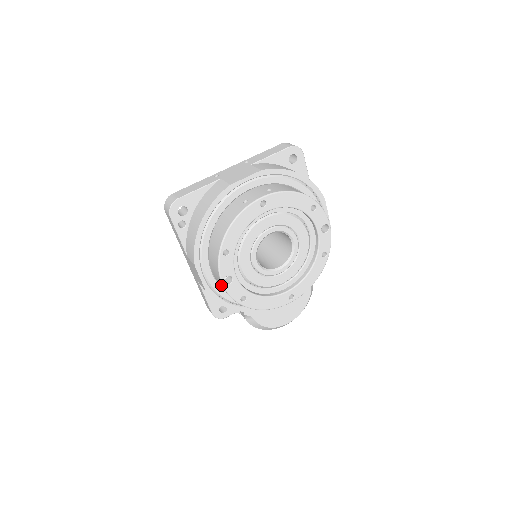
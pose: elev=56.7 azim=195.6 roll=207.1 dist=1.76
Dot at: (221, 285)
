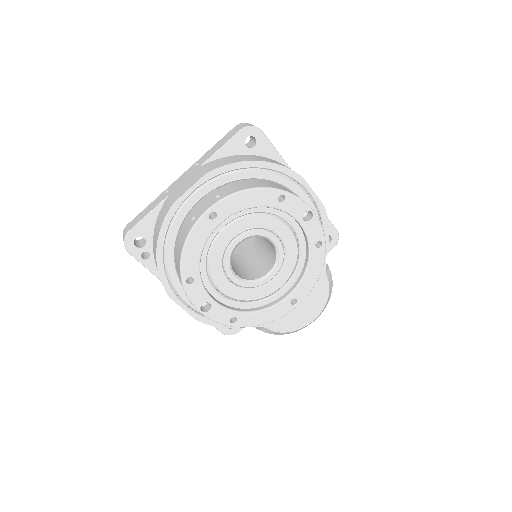
Dot at: occluded
